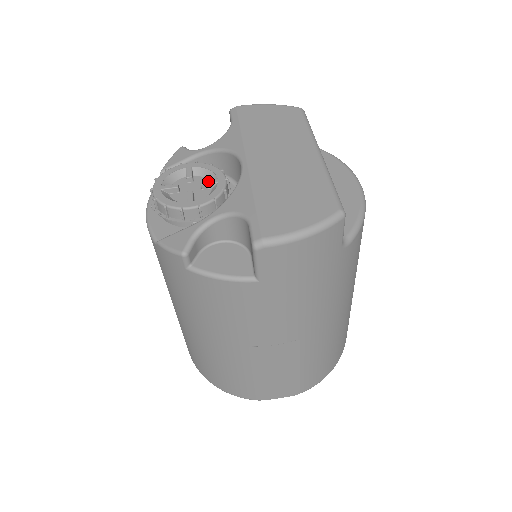
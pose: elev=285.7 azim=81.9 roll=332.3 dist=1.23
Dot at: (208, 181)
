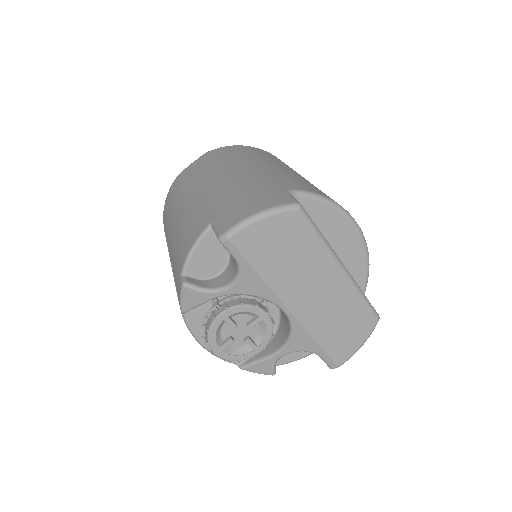
Dot at: (255, 324)
